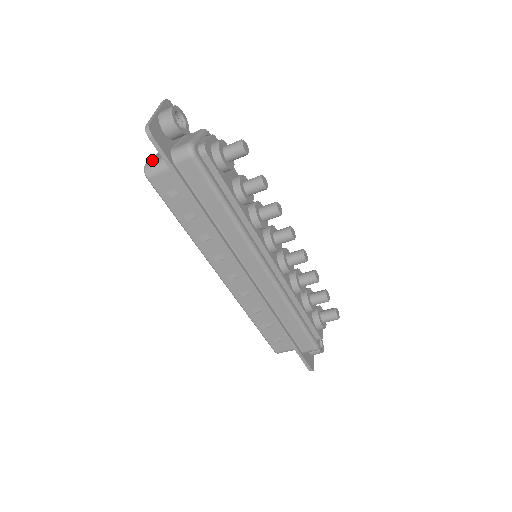
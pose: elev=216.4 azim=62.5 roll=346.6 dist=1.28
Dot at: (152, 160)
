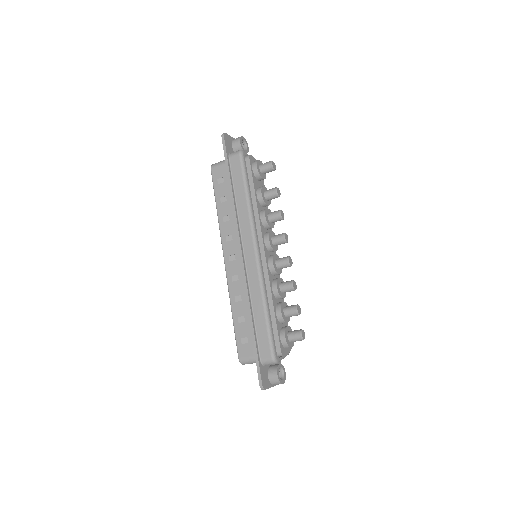
Dot at: occluded
